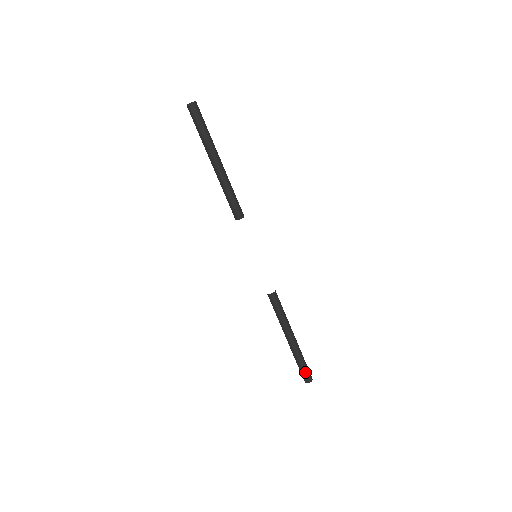
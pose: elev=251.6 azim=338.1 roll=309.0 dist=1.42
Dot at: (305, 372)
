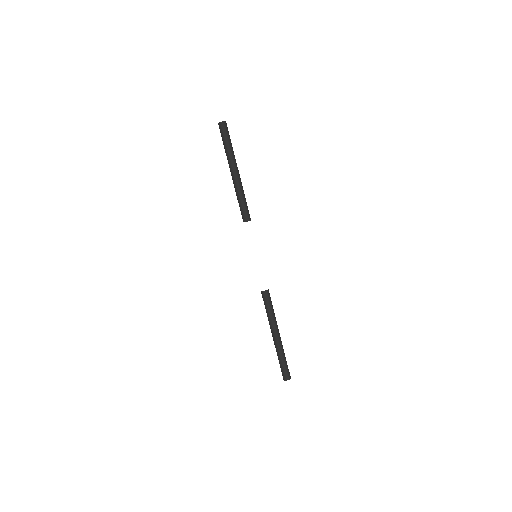
Dot at: (282, 369)
